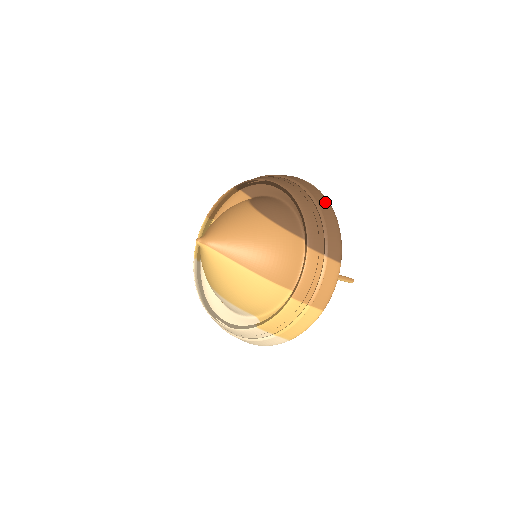
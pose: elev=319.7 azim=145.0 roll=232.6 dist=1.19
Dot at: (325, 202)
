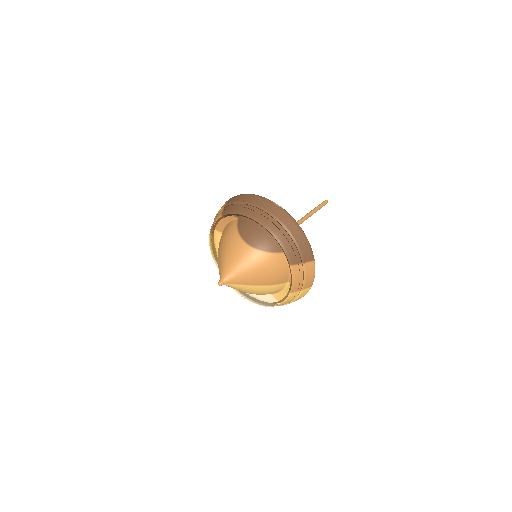
Dot at: (291, 222)
